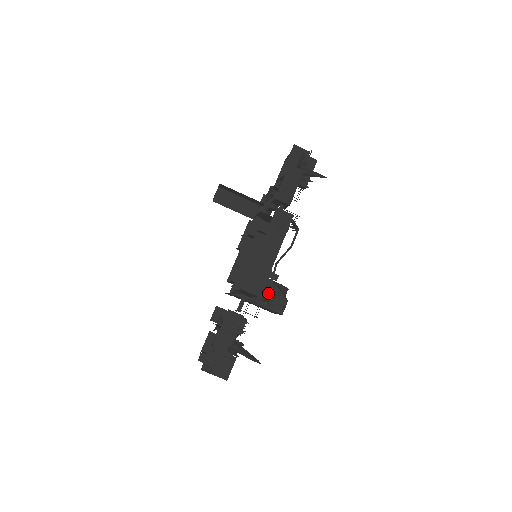
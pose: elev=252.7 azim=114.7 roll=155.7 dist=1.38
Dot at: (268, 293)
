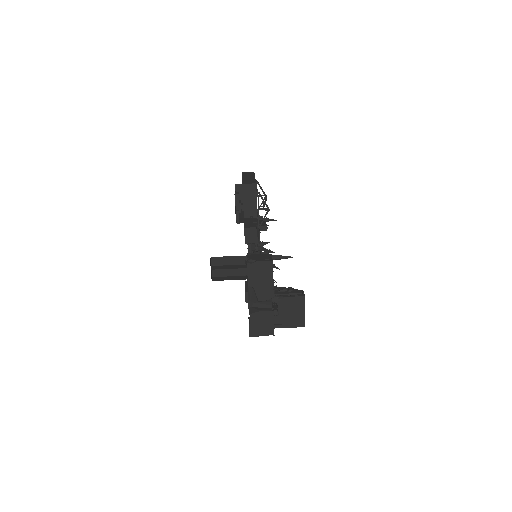
Dot at: (284, 291)
